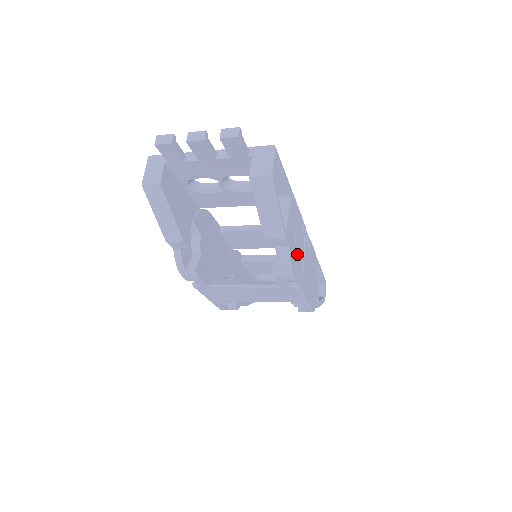
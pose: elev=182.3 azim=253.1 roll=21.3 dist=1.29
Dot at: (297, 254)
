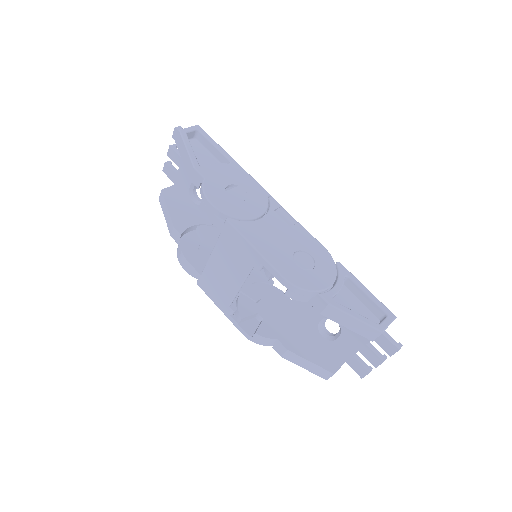
Dot at: (234, 199)
